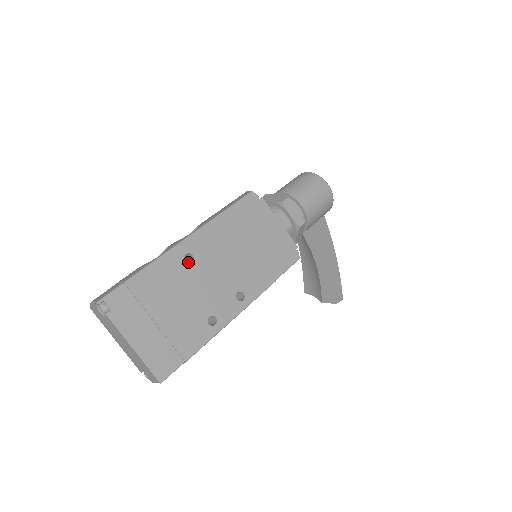
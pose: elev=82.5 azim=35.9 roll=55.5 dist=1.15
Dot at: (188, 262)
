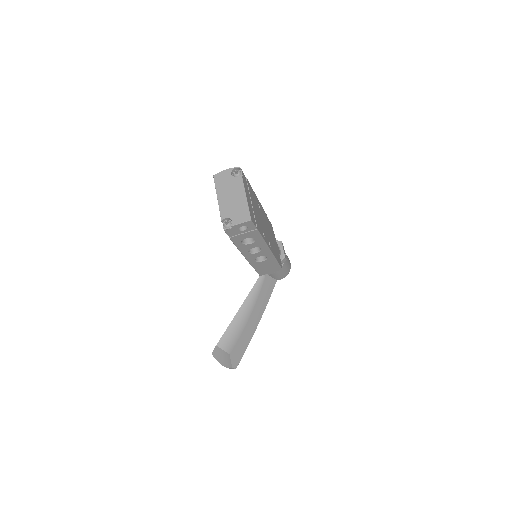
Dot at: occluded
